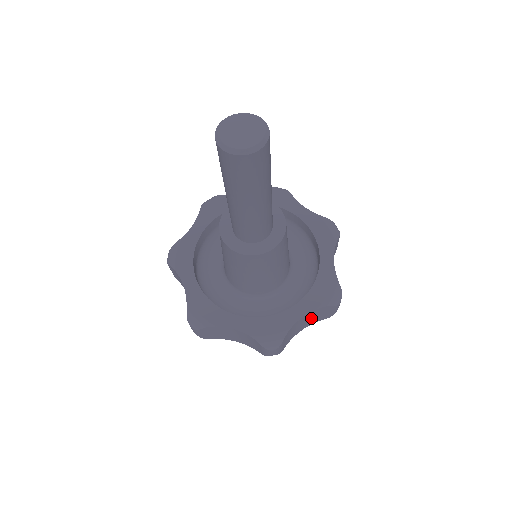
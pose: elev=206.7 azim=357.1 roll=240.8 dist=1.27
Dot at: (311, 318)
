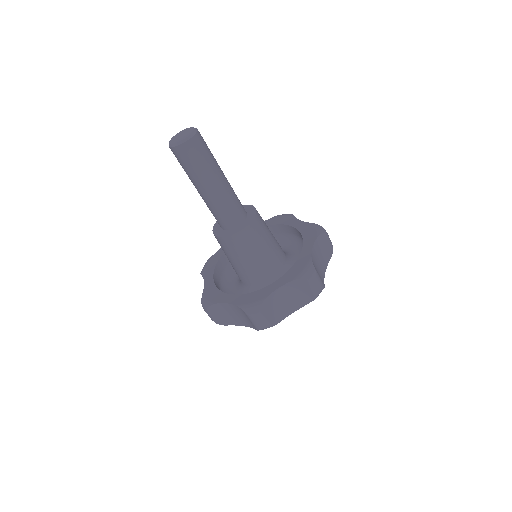
Dot at: (321, 255)
